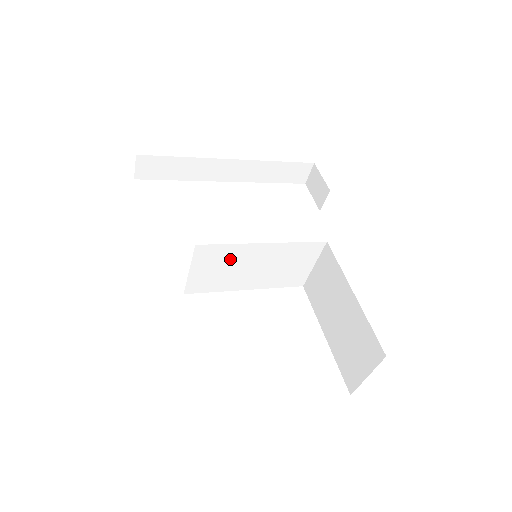
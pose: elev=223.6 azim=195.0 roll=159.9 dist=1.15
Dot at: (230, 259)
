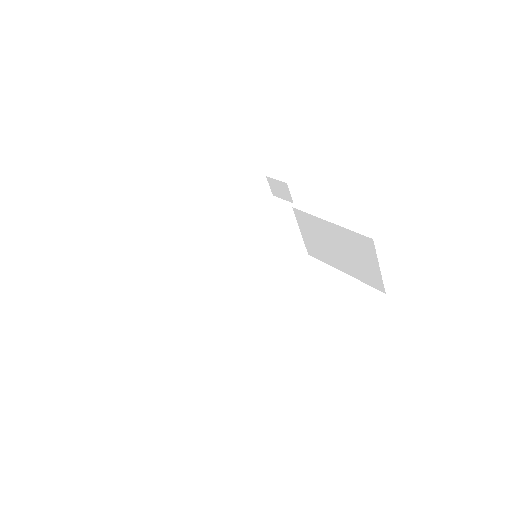
Dot at: (233, 266)
